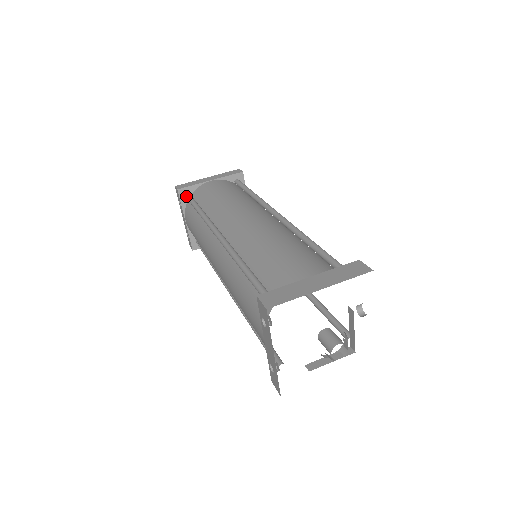
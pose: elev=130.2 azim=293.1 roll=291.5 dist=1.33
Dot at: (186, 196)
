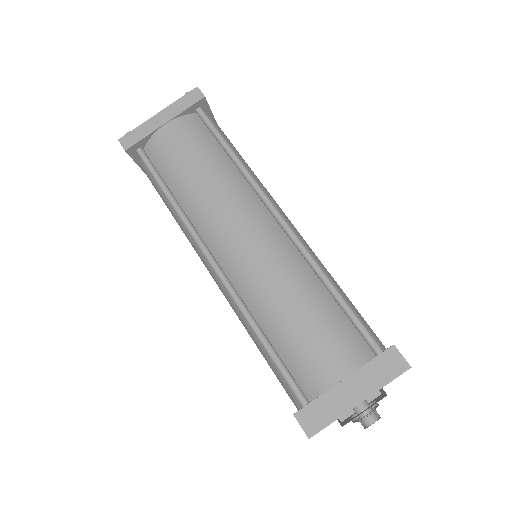
Dot at: occluded
